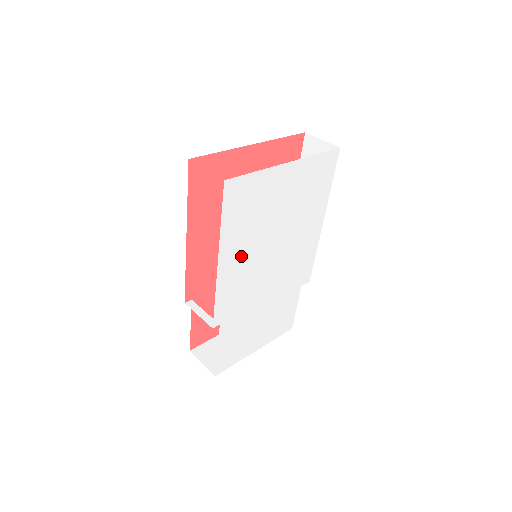
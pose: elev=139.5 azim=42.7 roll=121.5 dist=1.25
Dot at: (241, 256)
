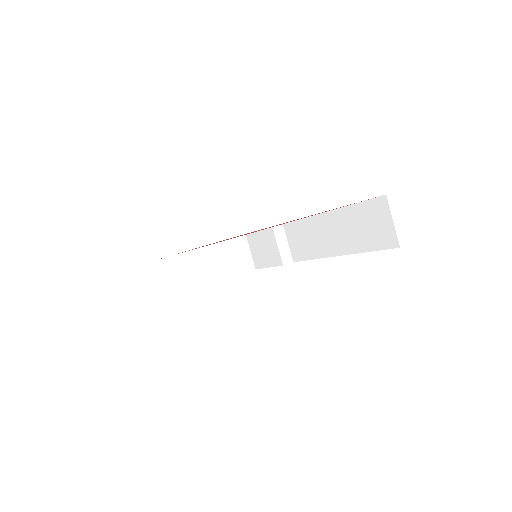
Dot at: occluded
